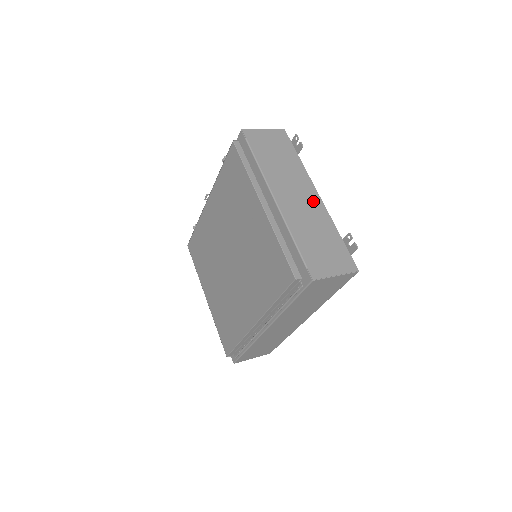
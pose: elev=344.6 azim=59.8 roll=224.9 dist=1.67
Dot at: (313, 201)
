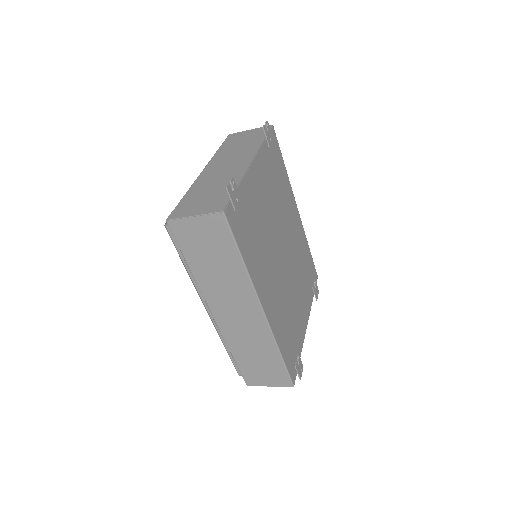
Dot at: (239, 166)
